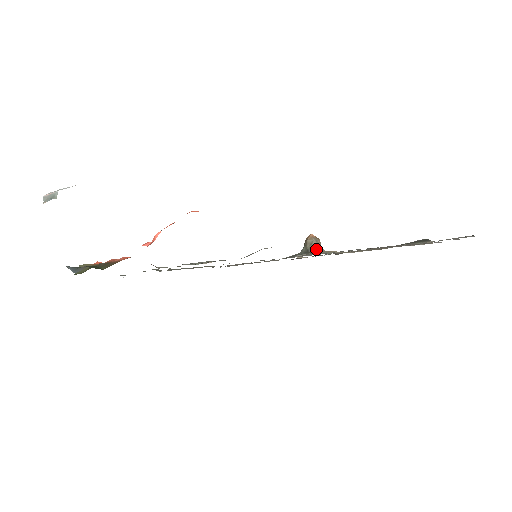
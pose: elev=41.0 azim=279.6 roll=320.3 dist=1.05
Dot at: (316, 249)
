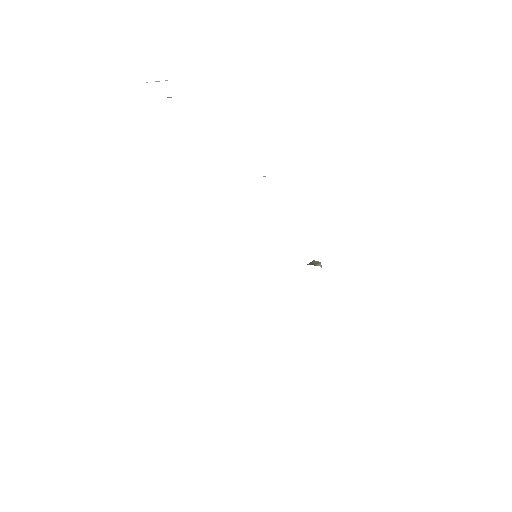
Dot at: (321, 267)
